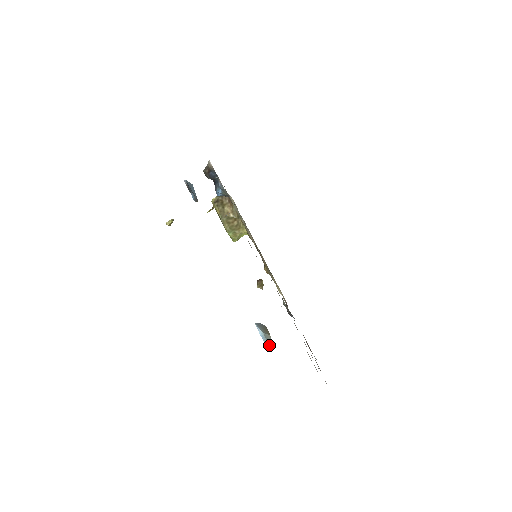
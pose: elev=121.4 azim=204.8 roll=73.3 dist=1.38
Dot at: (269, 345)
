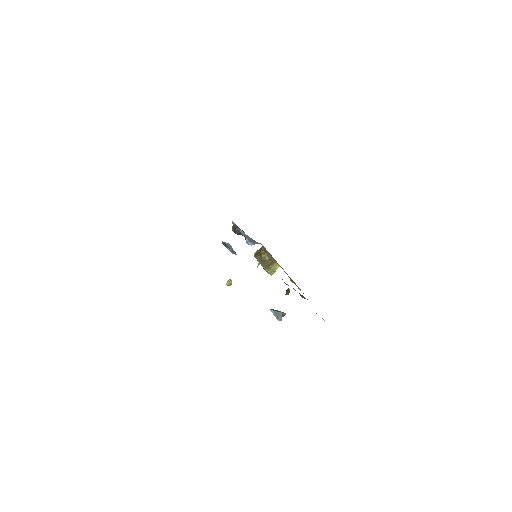
Dot at: (279, 318)
